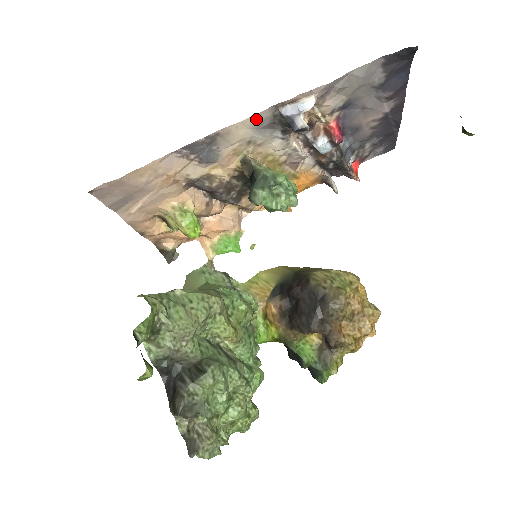
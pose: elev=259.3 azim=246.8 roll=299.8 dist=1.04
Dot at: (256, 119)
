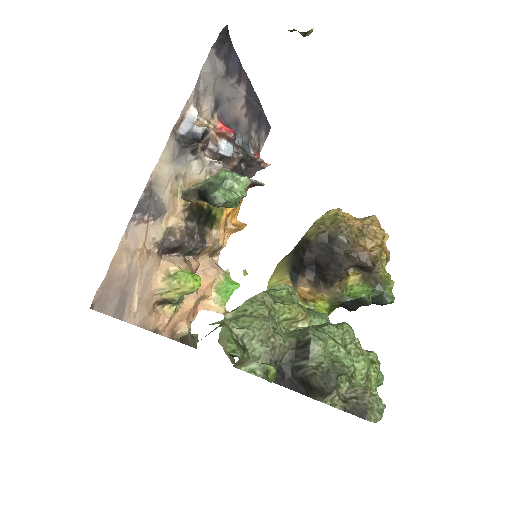
Dot at: (168, 151)
